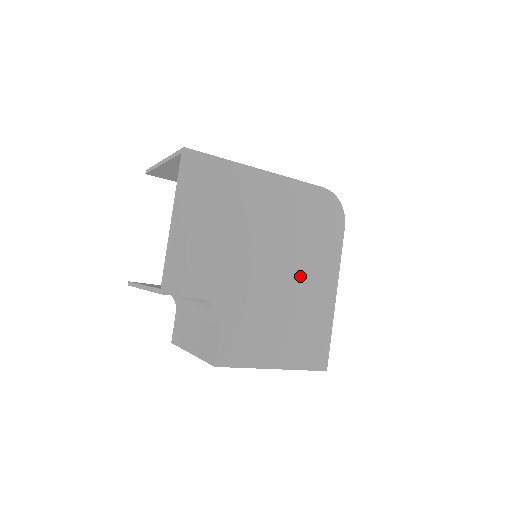
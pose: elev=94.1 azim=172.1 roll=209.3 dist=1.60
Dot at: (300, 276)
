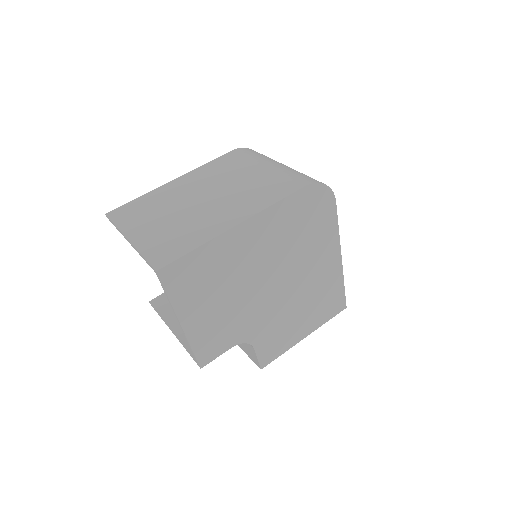
Dot at: (305, 271)
